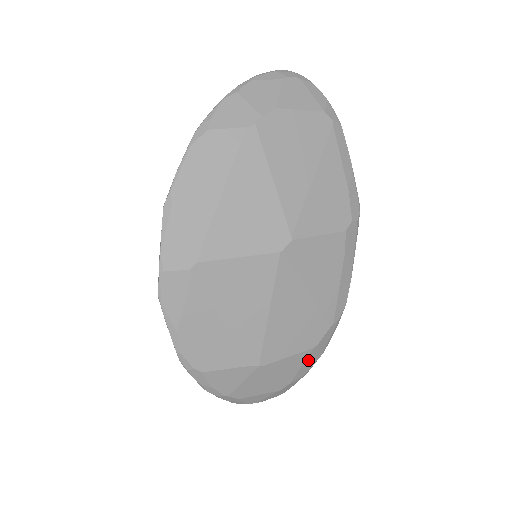
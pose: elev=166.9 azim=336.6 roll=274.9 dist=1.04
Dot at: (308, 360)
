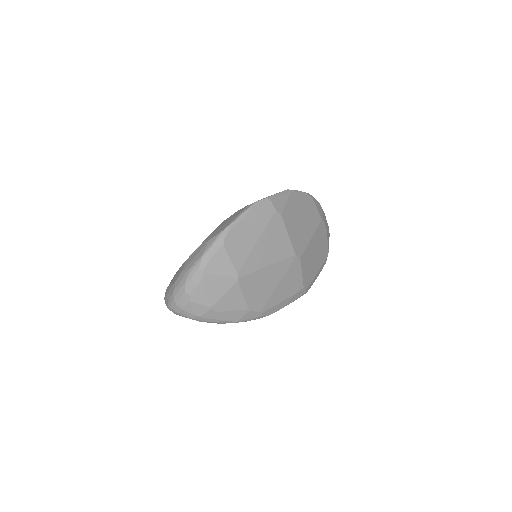
Dot at: (237, 313)
